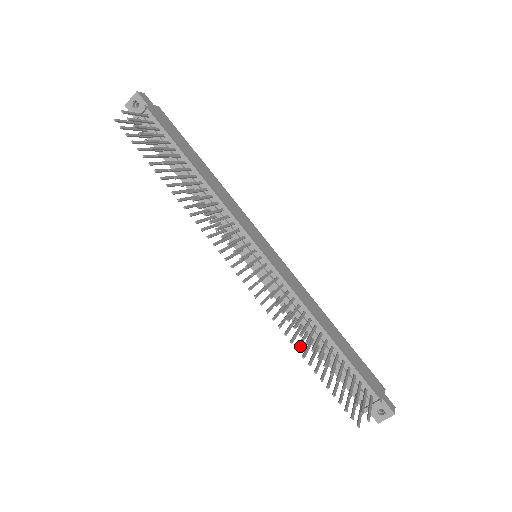
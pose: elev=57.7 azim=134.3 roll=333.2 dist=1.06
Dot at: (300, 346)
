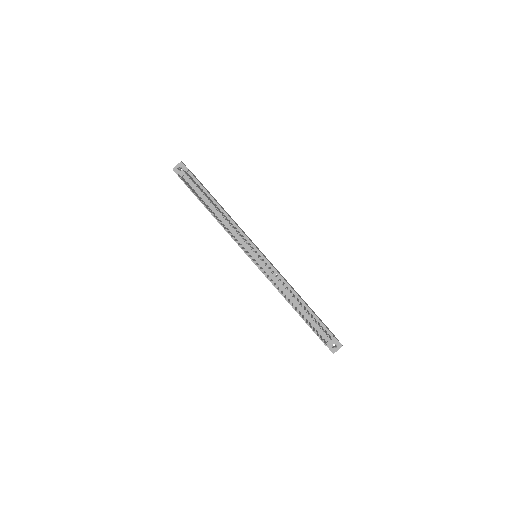
Dot at: (289, 301)
